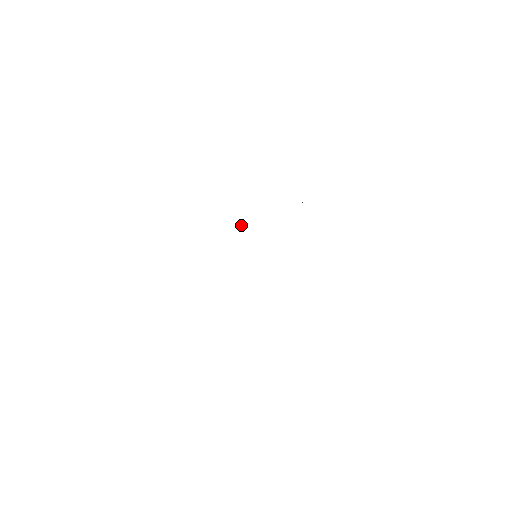
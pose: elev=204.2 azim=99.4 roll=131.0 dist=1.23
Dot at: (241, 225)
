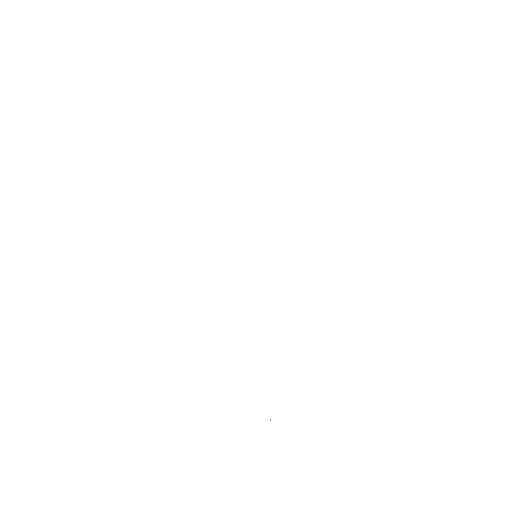
Dot at: occluded
